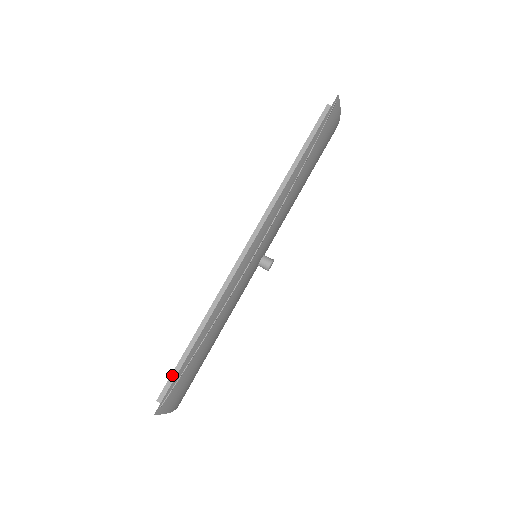
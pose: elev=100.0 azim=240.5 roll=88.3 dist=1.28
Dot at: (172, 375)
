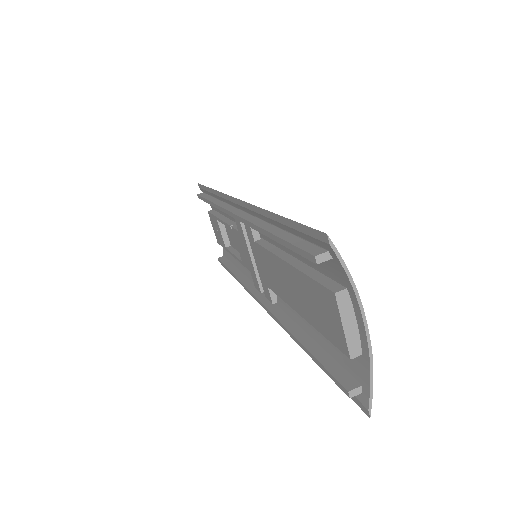
Dot at: (296, 245)
